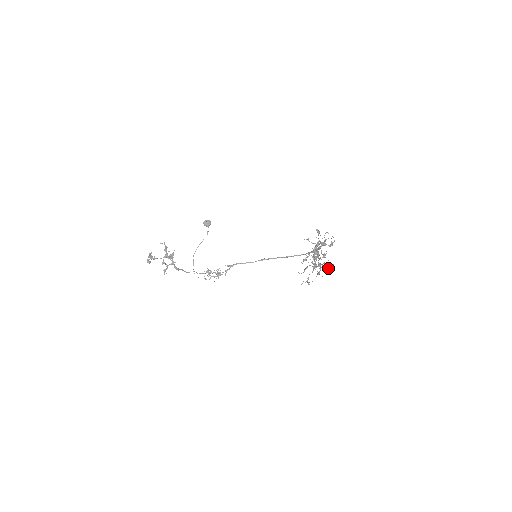
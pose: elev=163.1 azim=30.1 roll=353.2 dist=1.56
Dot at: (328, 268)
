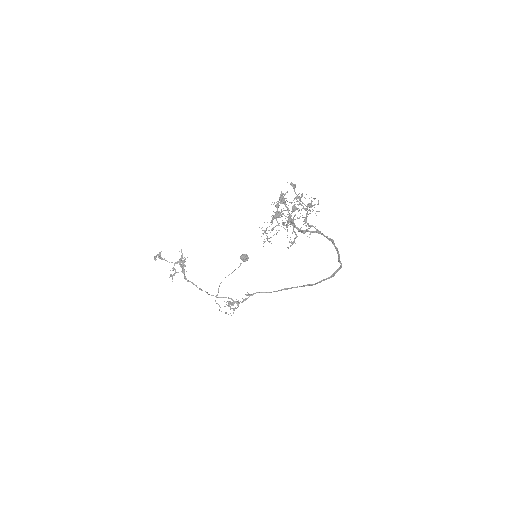
Dot at: (302, 231)
